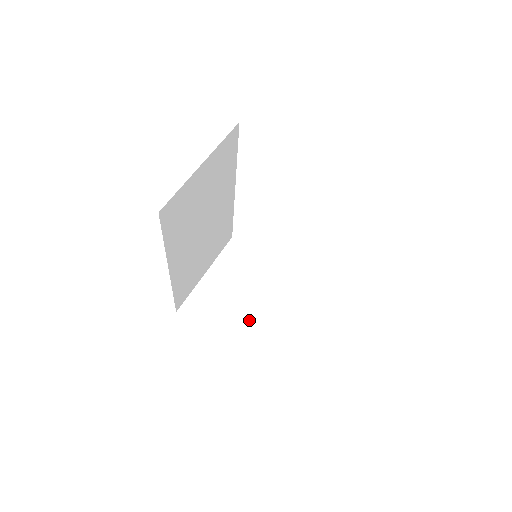
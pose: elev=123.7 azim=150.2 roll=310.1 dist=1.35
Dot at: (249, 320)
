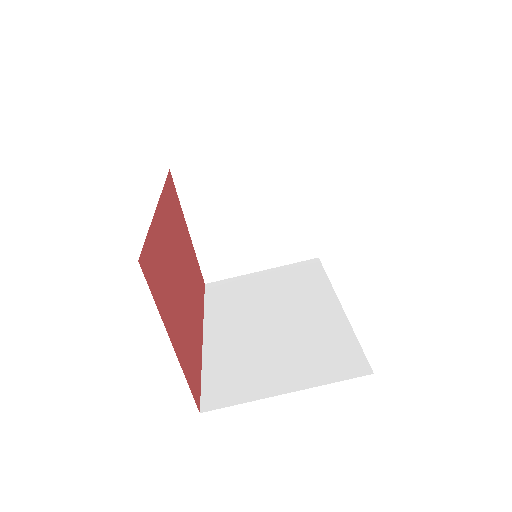
Dot at: (226, 234)
